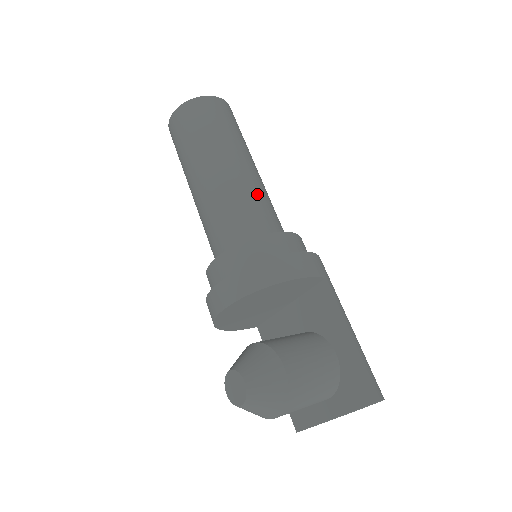
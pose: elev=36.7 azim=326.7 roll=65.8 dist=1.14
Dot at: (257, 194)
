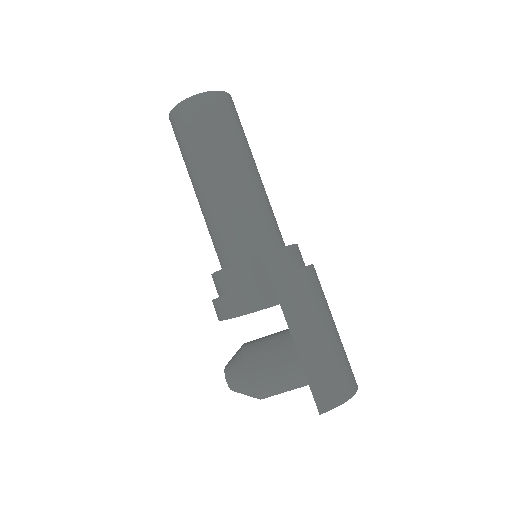
Dot at: (230, 213)
